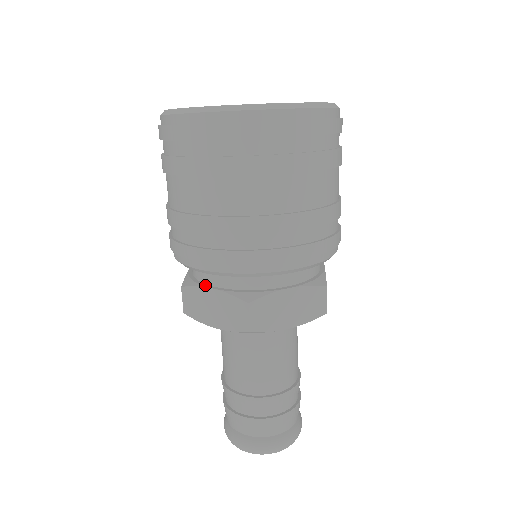
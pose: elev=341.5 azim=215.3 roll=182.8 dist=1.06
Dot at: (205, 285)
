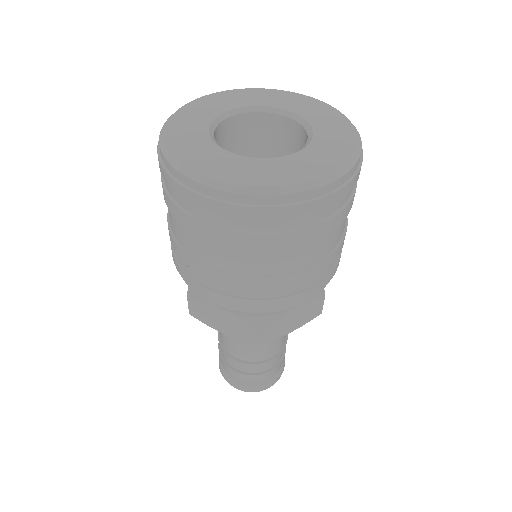
Dot at: occluded
